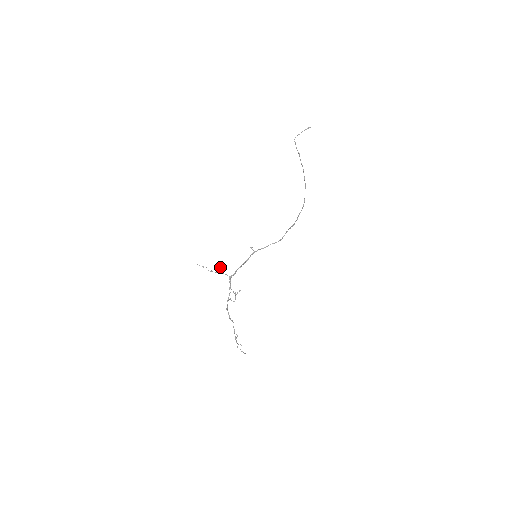
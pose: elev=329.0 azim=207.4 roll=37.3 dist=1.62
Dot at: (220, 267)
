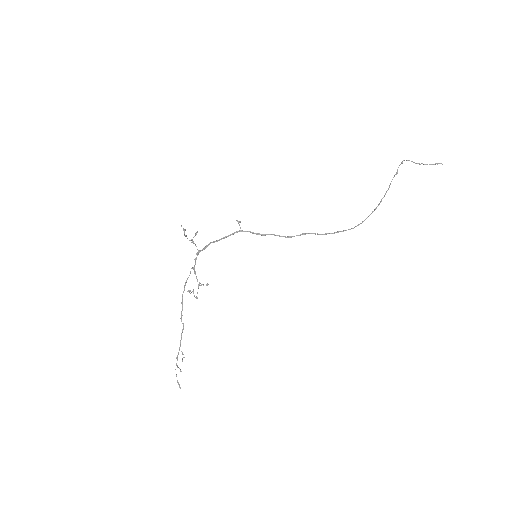
Dot at: (195, 233)
